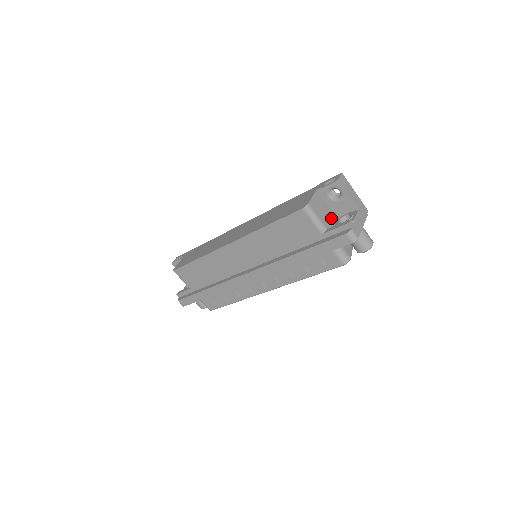
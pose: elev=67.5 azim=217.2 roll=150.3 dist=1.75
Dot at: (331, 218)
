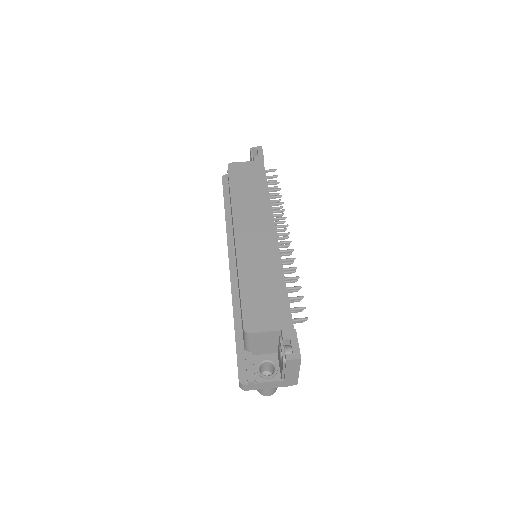
Dot at: (271, 349)
